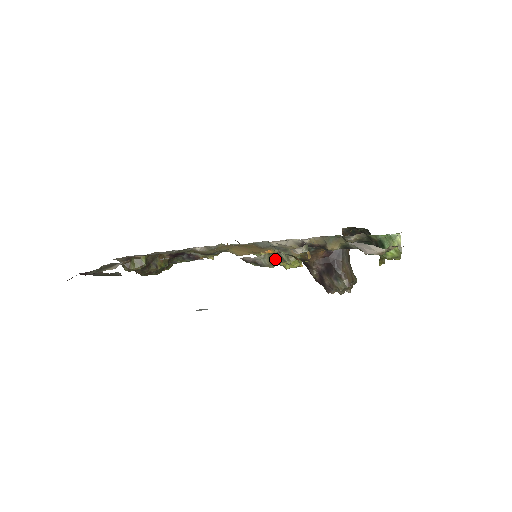
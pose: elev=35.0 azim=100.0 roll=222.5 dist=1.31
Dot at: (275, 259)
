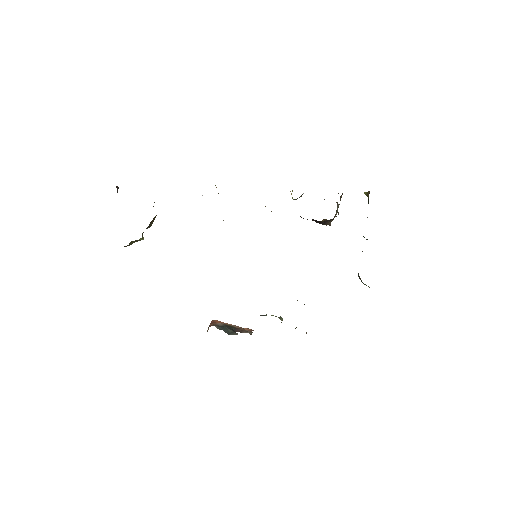
Dot at: occluded
